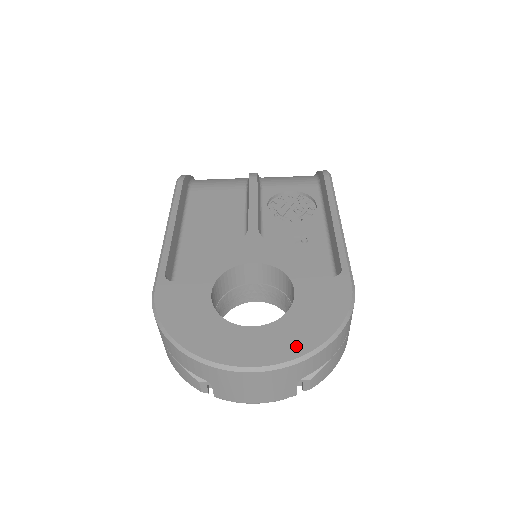
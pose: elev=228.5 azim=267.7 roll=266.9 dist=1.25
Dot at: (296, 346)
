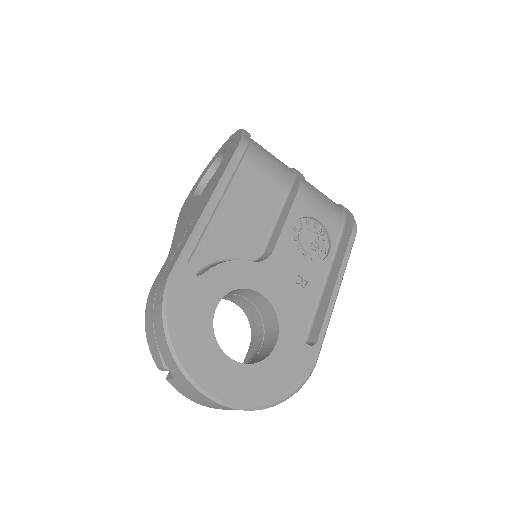
Dot at: (255, 396)
